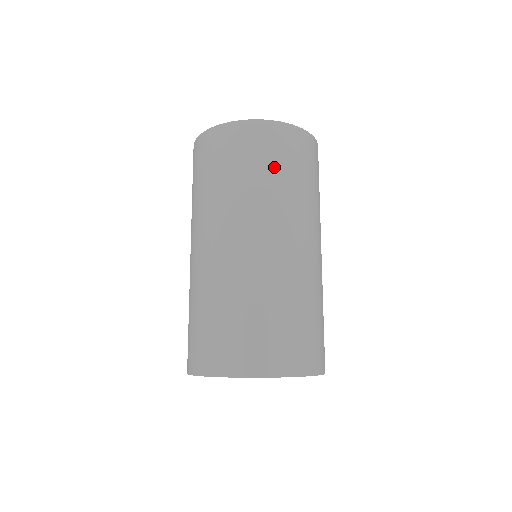
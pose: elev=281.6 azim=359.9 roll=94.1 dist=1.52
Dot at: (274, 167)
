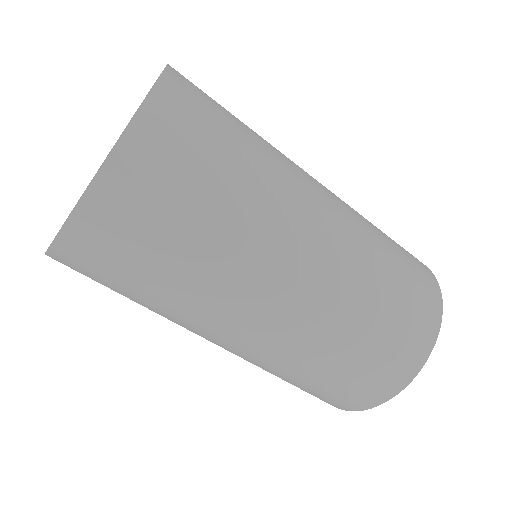
Dot at: (144, 274)
